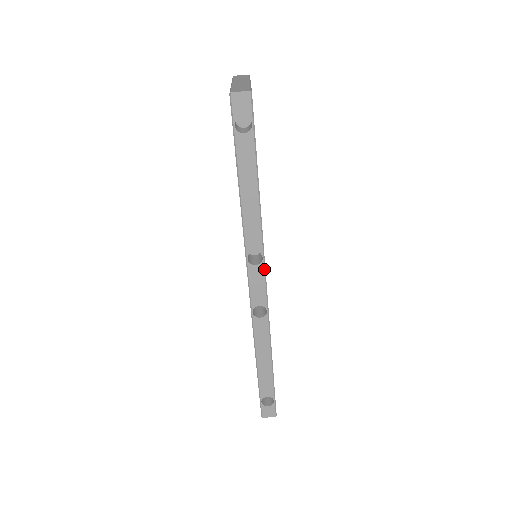
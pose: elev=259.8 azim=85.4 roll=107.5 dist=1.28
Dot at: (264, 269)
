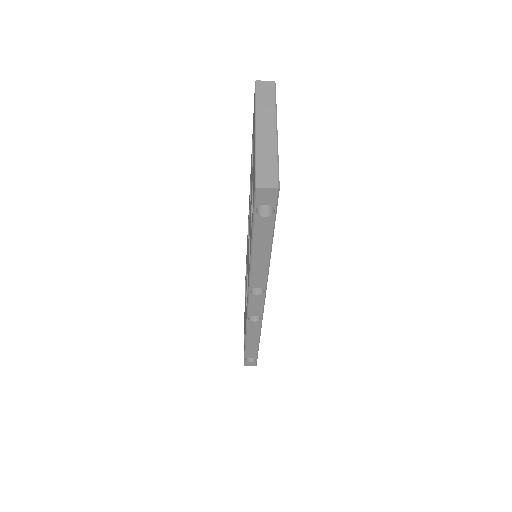
Dot at: (264, 297)
